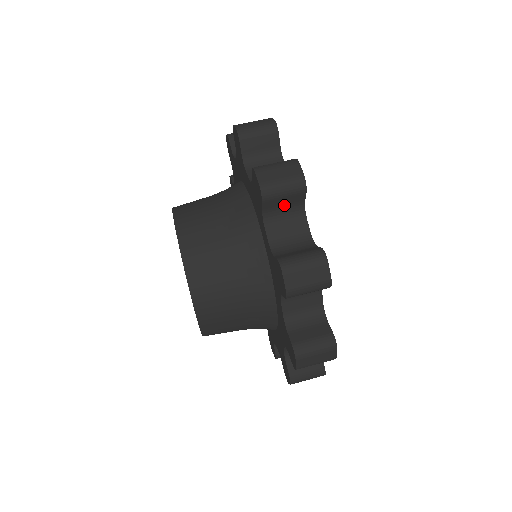
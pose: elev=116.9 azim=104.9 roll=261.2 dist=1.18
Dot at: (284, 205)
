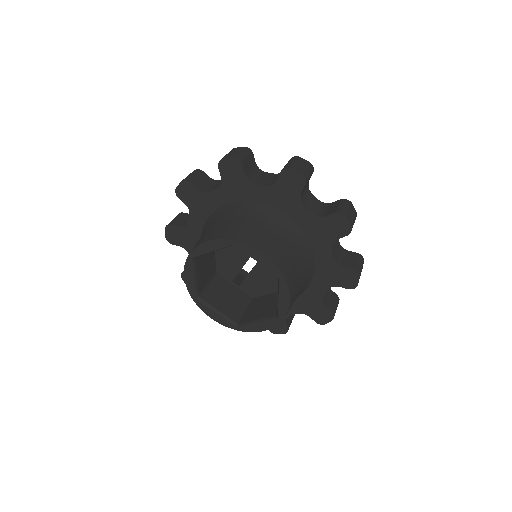
Dot at: (204, 183)
